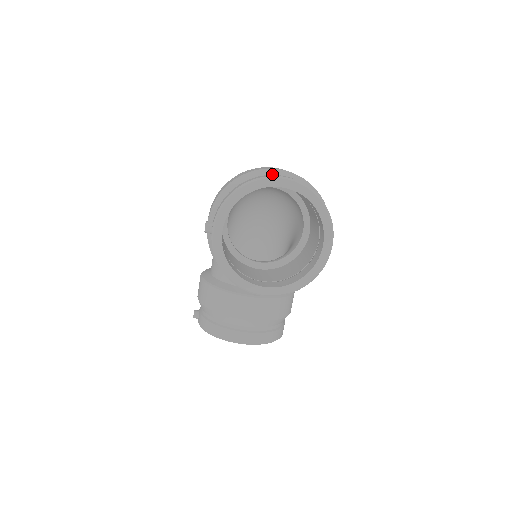
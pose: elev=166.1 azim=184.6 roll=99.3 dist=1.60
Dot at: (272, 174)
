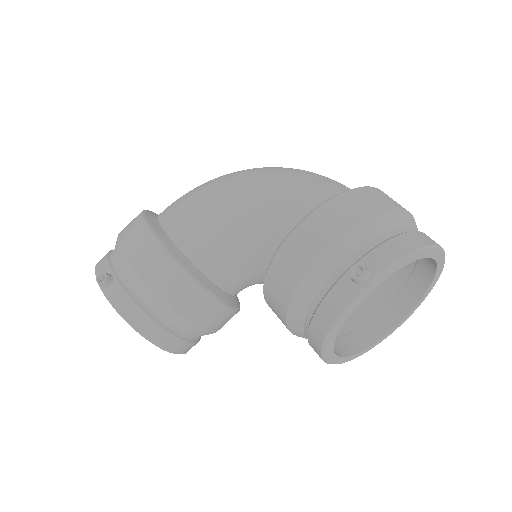
Dot at: occluded
